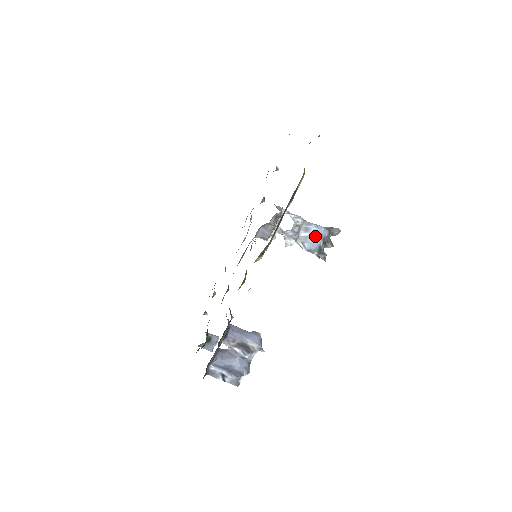
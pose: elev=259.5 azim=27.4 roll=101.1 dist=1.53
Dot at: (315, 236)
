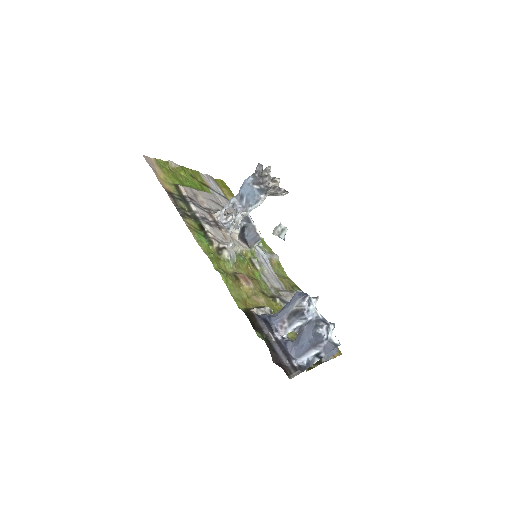
Dot at: (248, 191)
